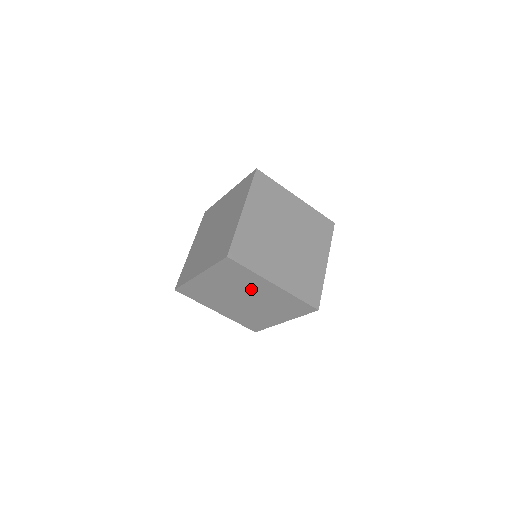
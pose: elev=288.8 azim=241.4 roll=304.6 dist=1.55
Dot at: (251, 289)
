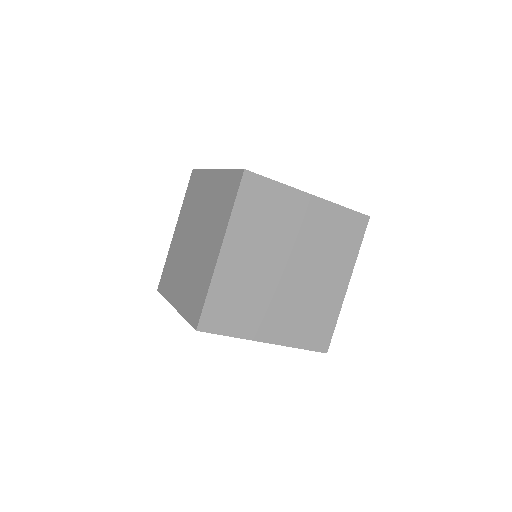
Dot at: occluded
